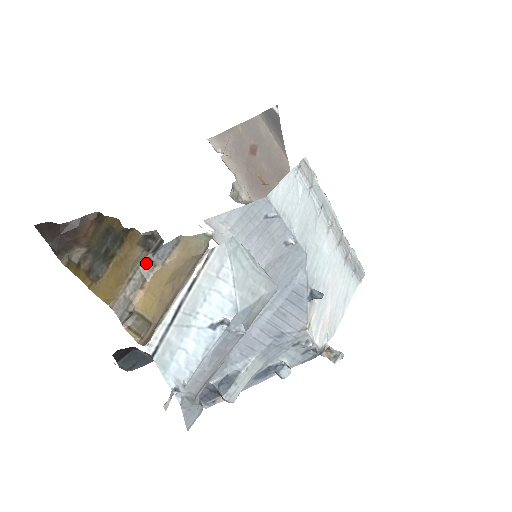
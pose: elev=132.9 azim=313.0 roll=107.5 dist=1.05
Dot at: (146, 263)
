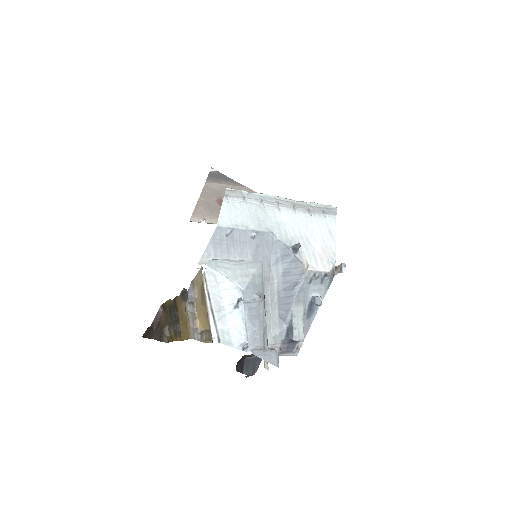
Dot at: (188, 306)
